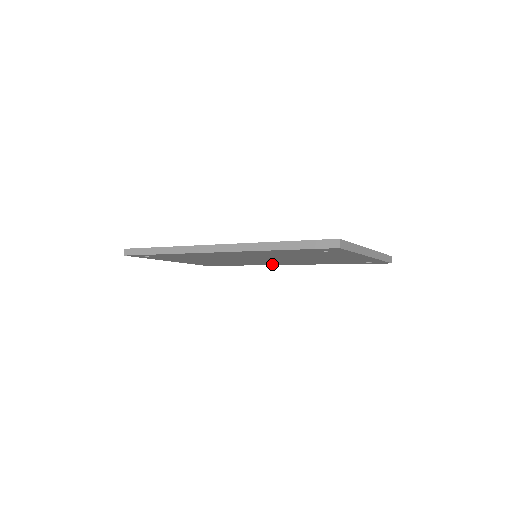
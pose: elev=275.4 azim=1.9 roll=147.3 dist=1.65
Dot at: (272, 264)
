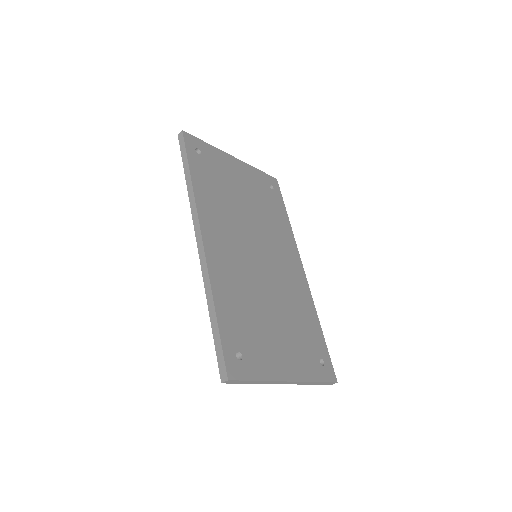
Dot at: occluded
